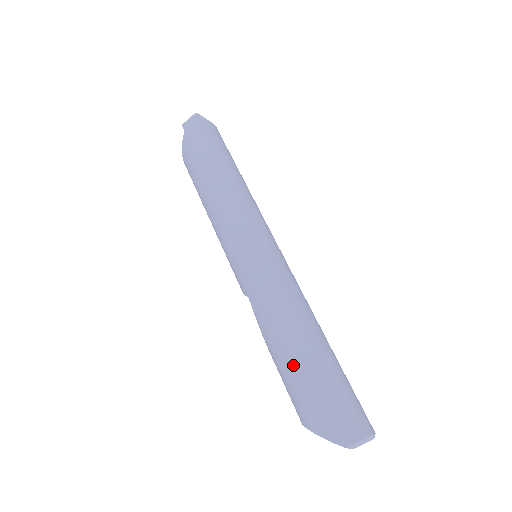
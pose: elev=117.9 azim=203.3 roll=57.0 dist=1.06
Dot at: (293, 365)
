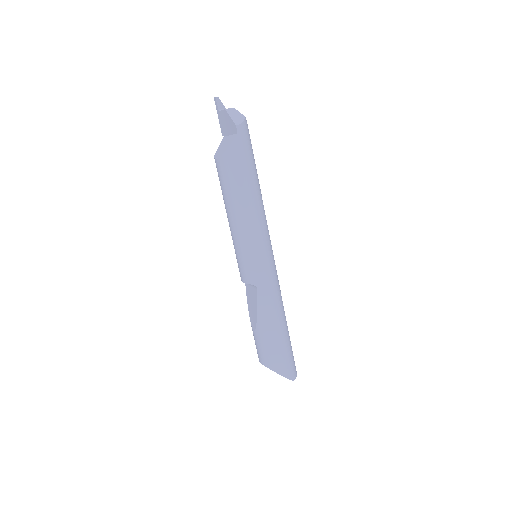
Dot at: (279, 338)
